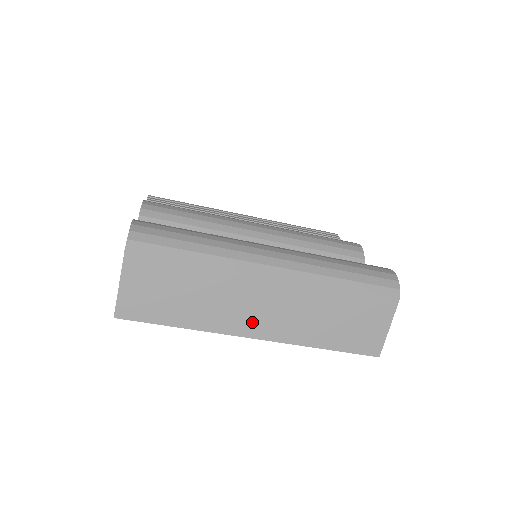
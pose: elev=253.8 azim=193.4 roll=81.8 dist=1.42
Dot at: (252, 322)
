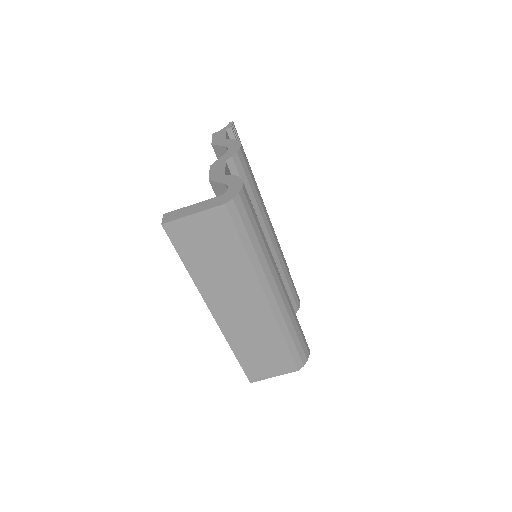
Dot at: (224, 308)
